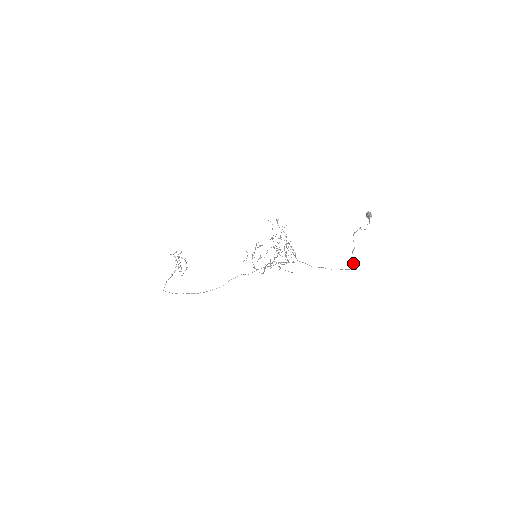
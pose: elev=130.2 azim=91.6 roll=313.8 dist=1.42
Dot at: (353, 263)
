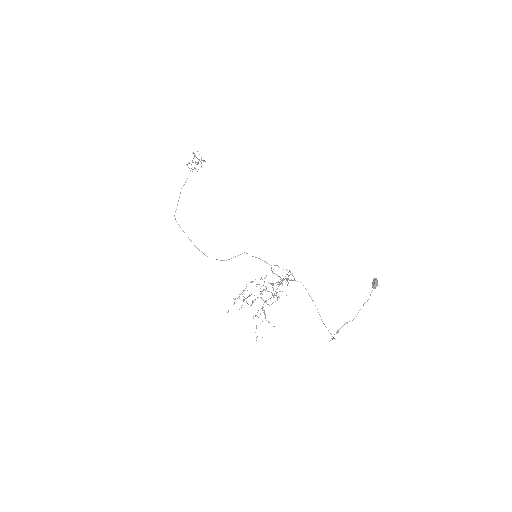
Dot at: occluded
